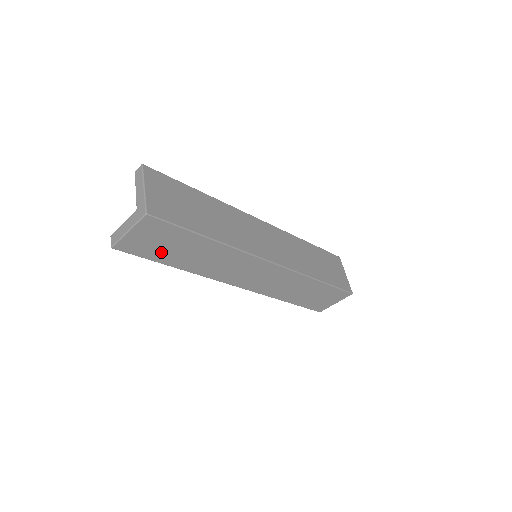
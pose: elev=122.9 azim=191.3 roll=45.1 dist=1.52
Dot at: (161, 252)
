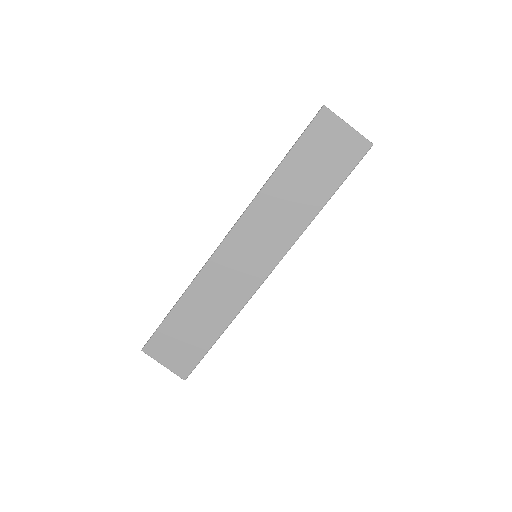
Dot at: occluded
